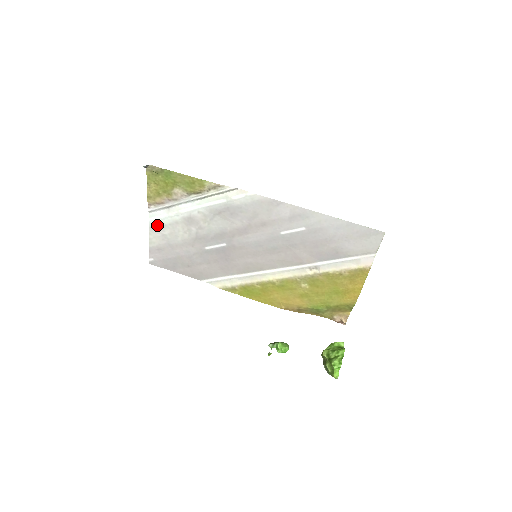
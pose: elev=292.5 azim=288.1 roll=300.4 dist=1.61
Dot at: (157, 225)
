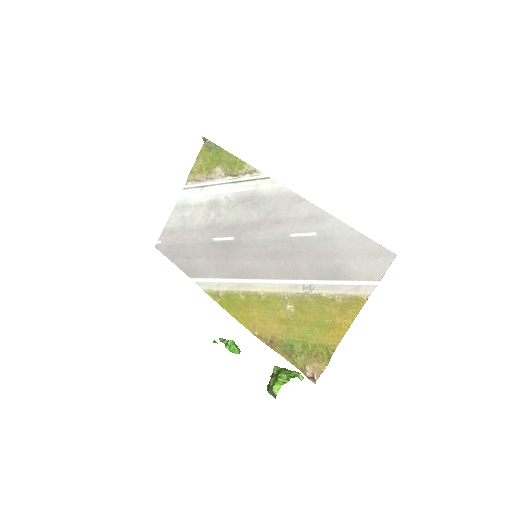
Dot at: (184, 204)
